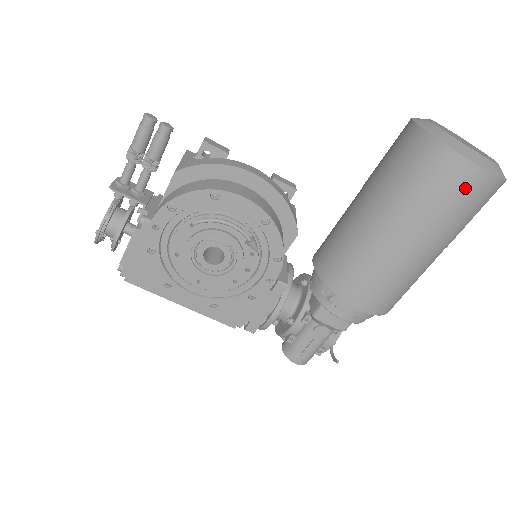
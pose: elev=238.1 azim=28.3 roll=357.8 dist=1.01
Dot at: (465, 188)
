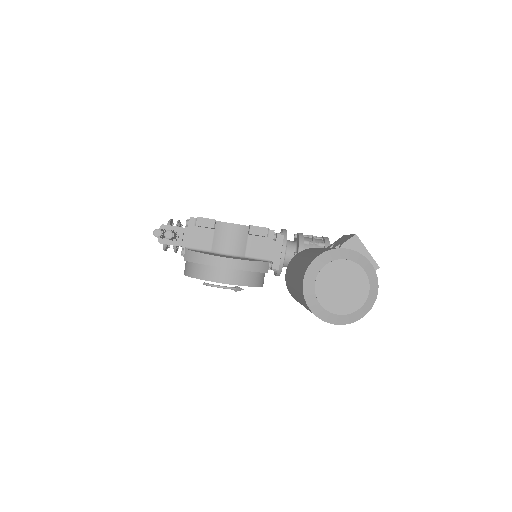
Dot at: occluded
